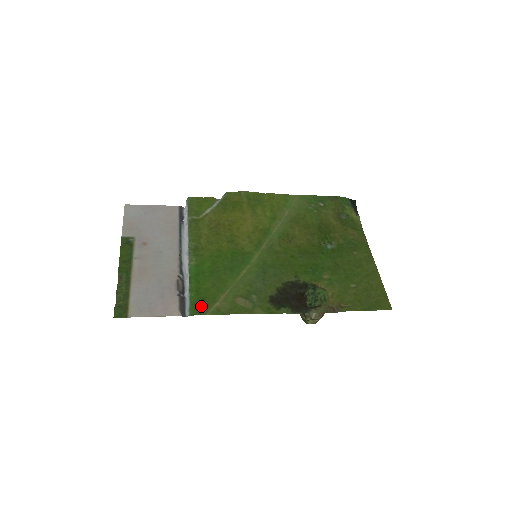
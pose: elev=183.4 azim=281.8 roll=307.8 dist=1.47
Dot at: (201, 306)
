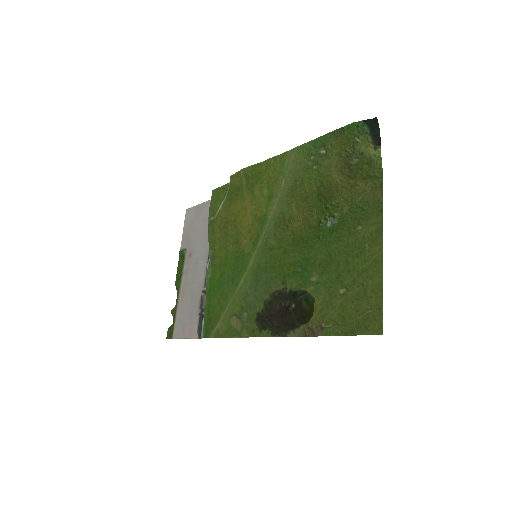
Dot at: (208, 328)
